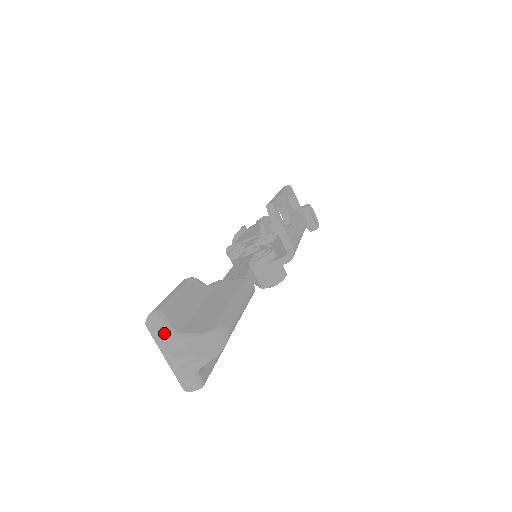
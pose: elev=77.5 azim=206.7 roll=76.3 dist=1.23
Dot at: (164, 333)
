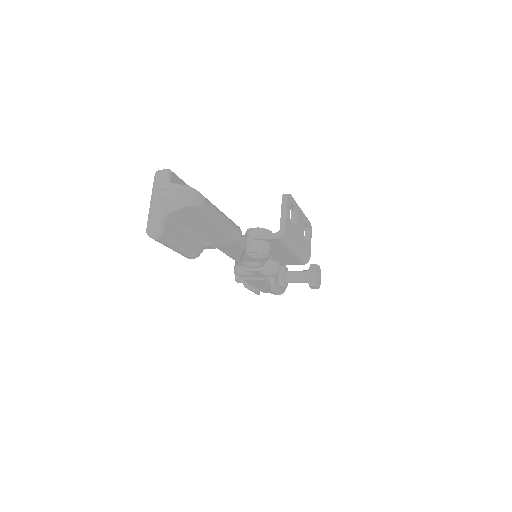
Dot at: (163, 179)
